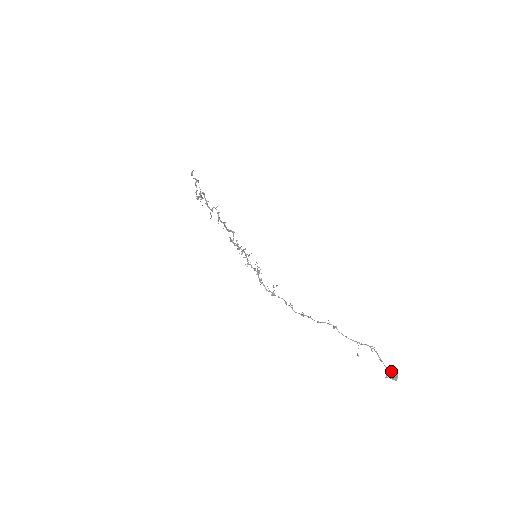
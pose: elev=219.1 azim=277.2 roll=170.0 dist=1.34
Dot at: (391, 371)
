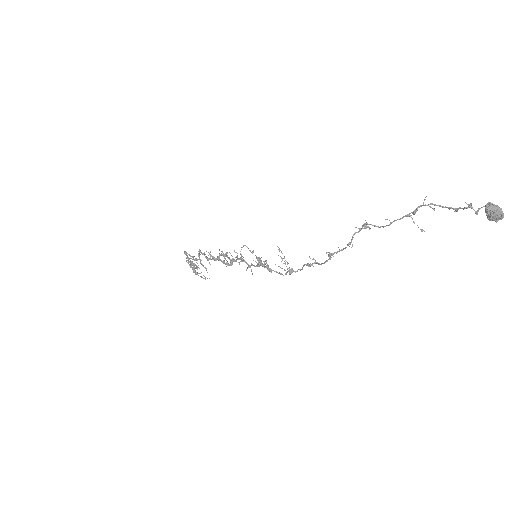
Dot at: occluded
